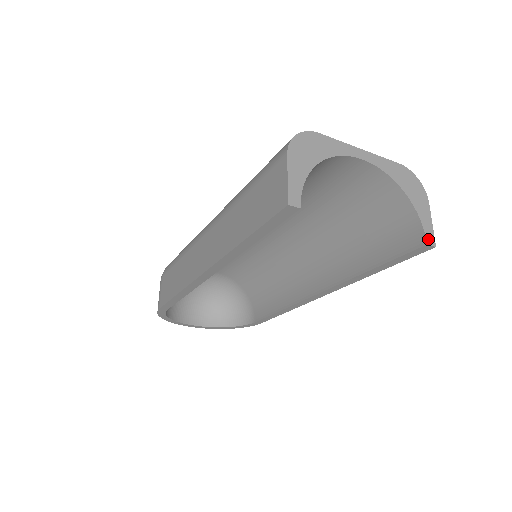
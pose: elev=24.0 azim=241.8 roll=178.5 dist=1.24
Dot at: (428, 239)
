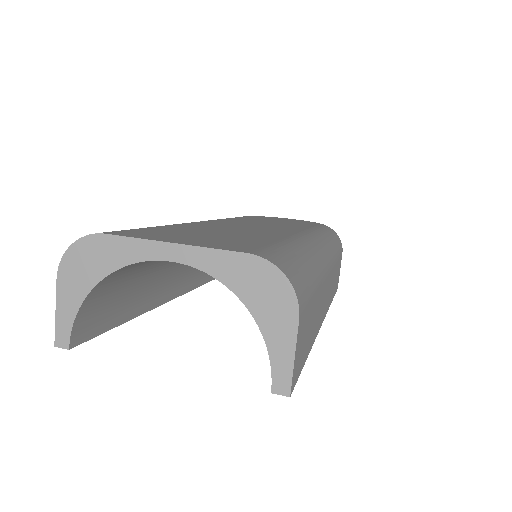
Dot at: (276, 384)
